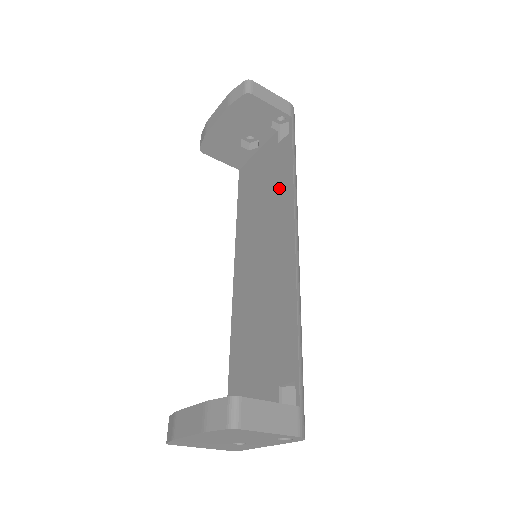
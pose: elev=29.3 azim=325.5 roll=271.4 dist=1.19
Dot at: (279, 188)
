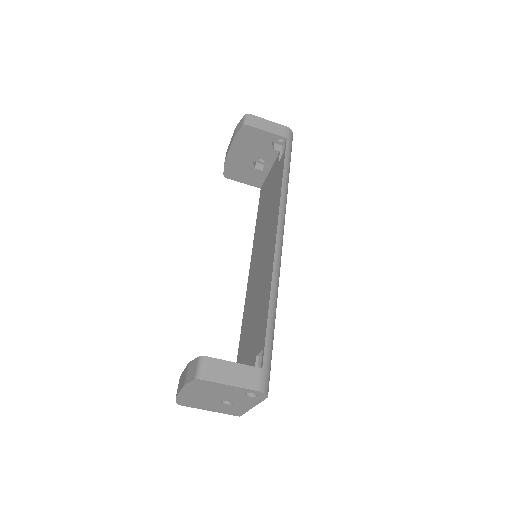
Dot at: (275, 198)
